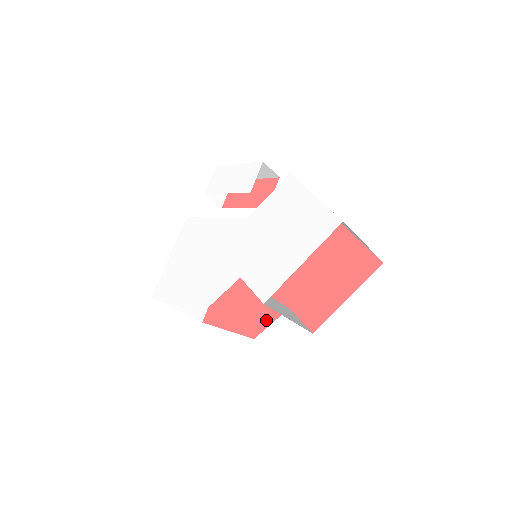
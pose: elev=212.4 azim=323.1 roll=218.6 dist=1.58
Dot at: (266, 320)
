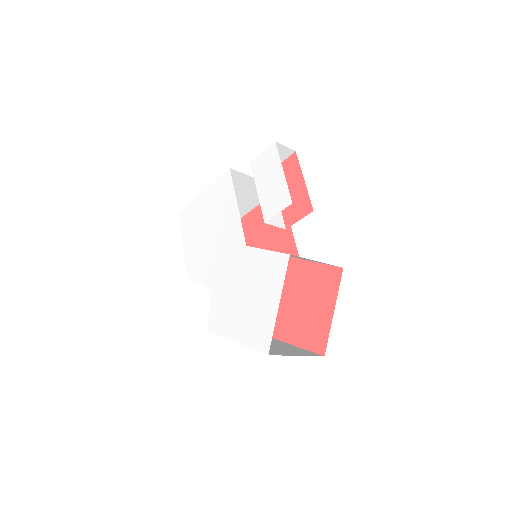
Dot at: occluded
